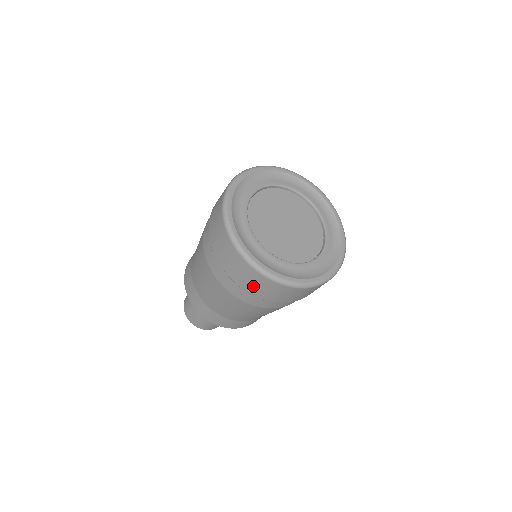
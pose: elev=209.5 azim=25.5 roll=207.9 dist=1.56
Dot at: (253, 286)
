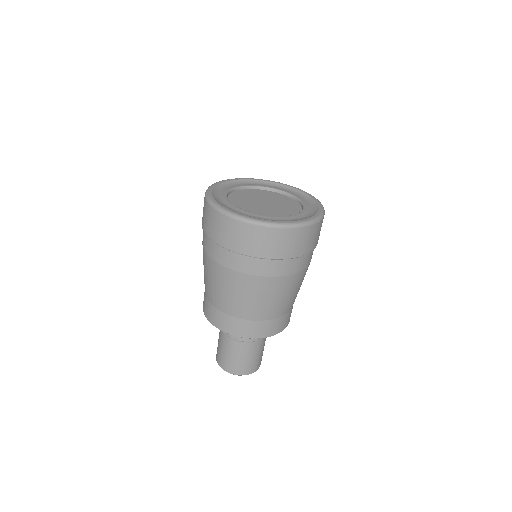
Dot at: (247, 244)
